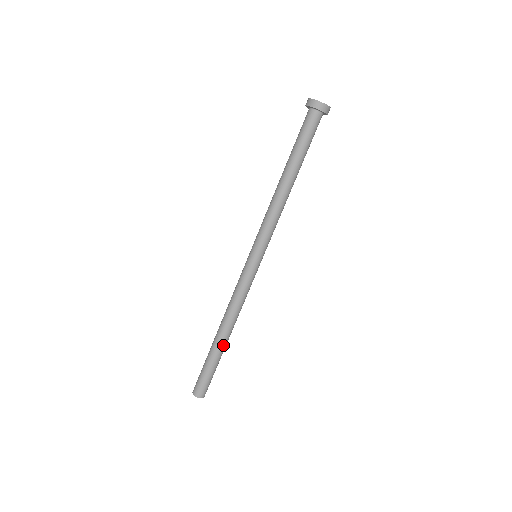
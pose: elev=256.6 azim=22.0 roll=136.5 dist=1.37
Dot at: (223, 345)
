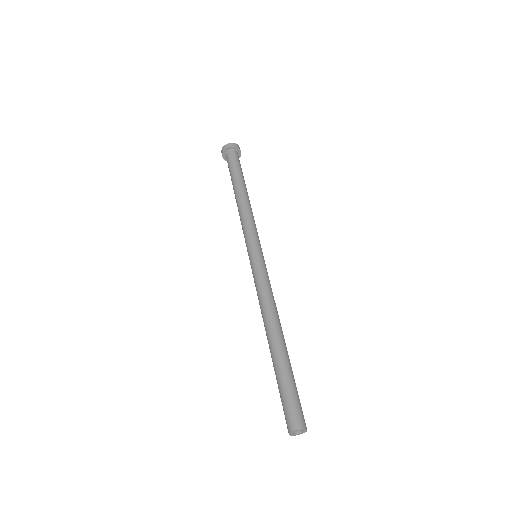
Dot at: (277, 348)
